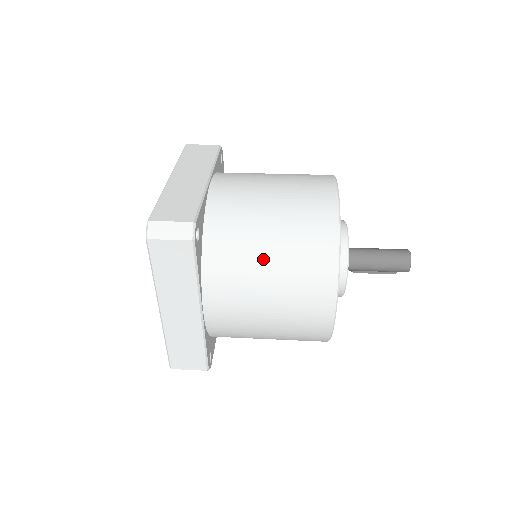
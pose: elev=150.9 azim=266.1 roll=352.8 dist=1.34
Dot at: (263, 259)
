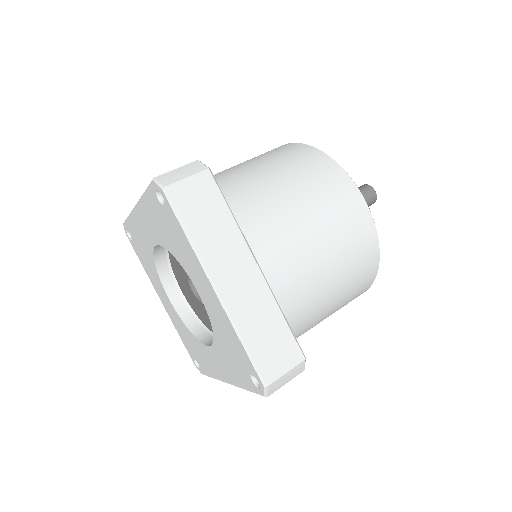
Dot at: (275, 185)
